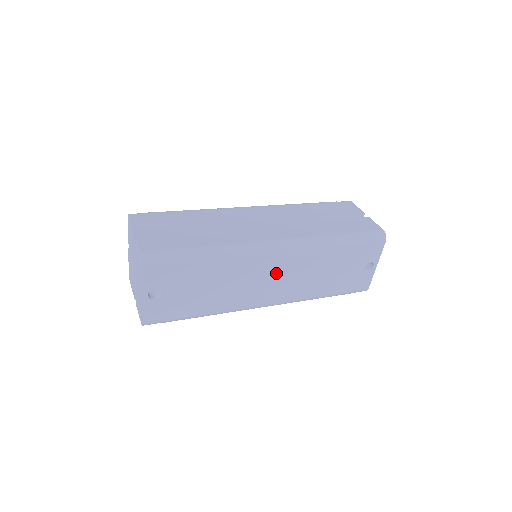
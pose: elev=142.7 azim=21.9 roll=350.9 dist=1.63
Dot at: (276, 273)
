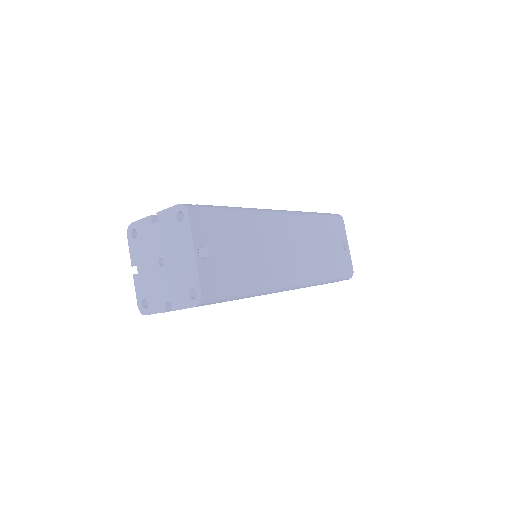
Dot at: (288, 241)
